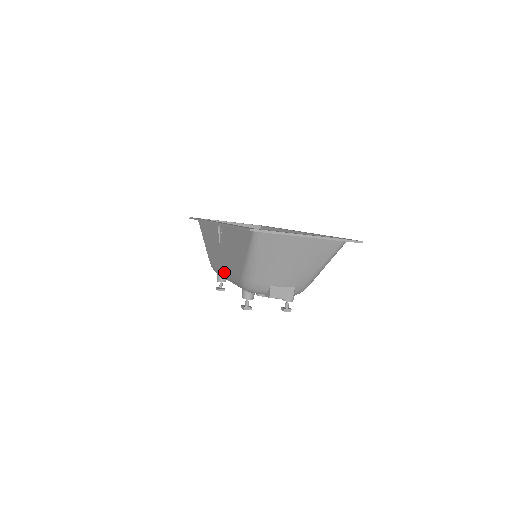
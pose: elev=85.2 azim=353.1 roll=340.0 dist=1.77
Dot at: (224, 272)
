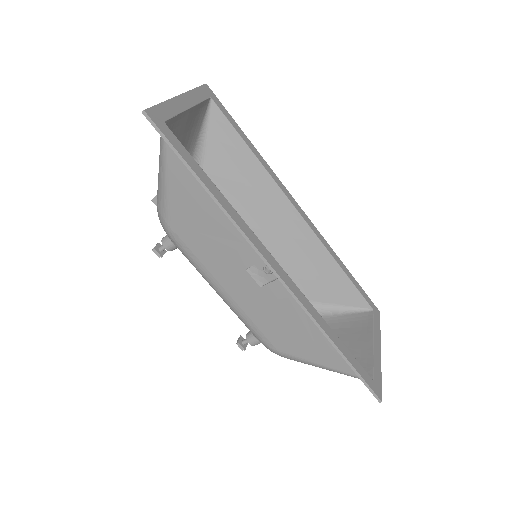
Dot at: (225, 294)
